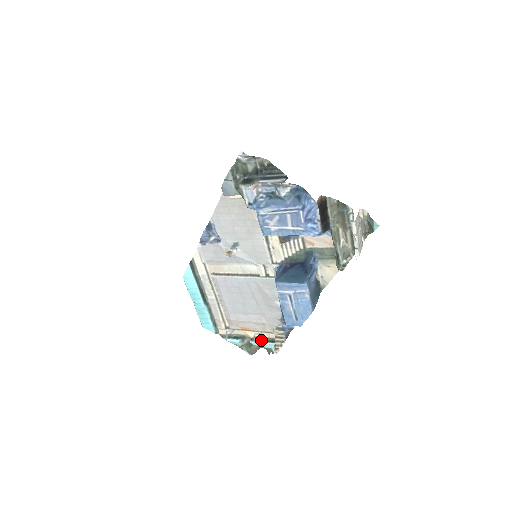
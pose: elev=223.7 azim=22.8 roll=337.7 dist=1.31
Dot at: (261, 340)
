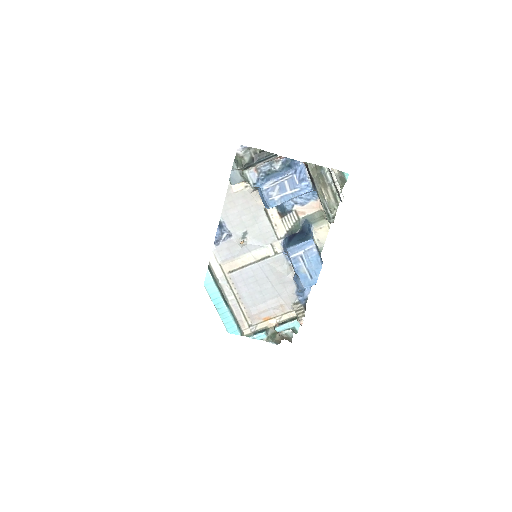
Dot at: (283, 323)
